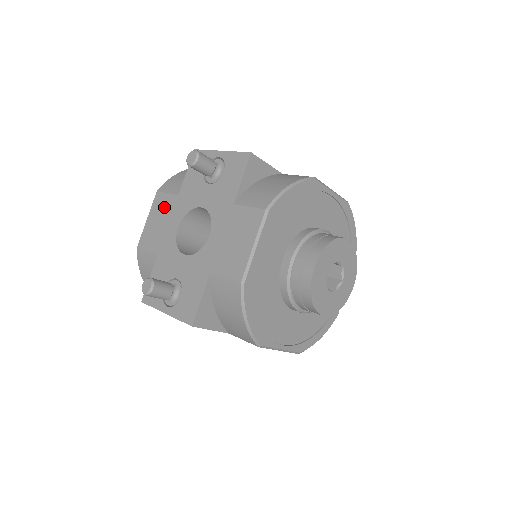
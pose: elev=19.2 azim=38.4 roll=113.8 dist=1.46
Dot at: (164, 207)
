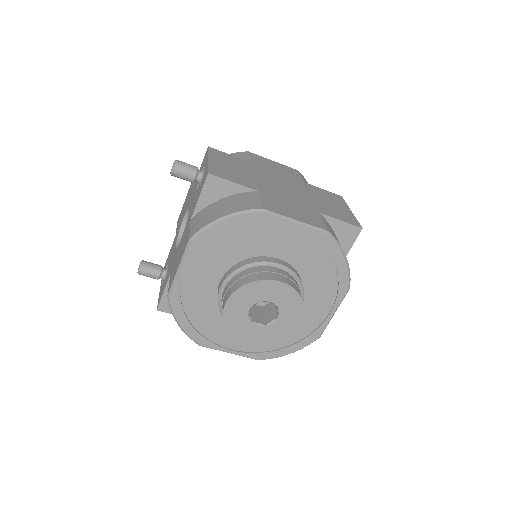
Dot at: (189, 194)
